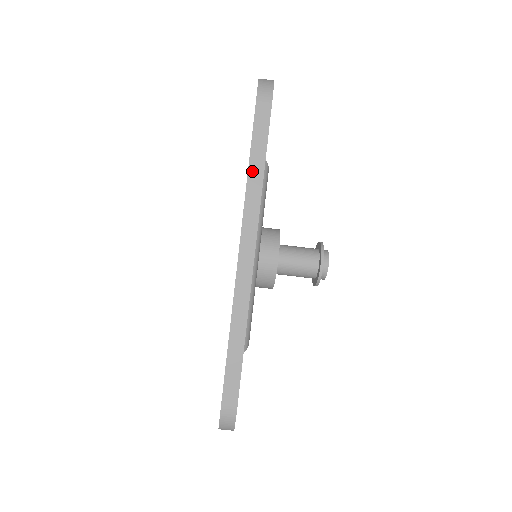
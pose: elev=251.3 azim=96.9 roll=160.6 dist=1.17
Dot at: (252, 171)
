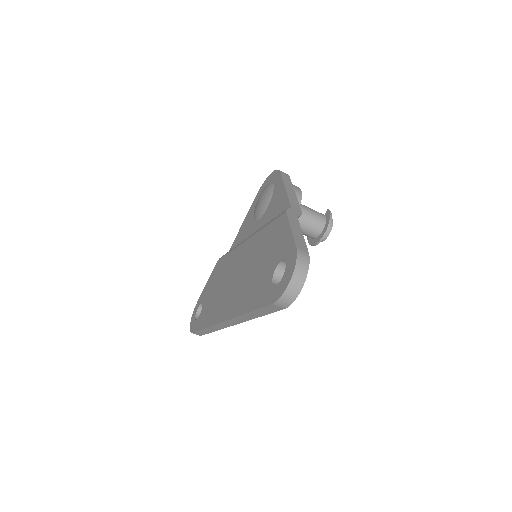
Dot at: (250, 314)
